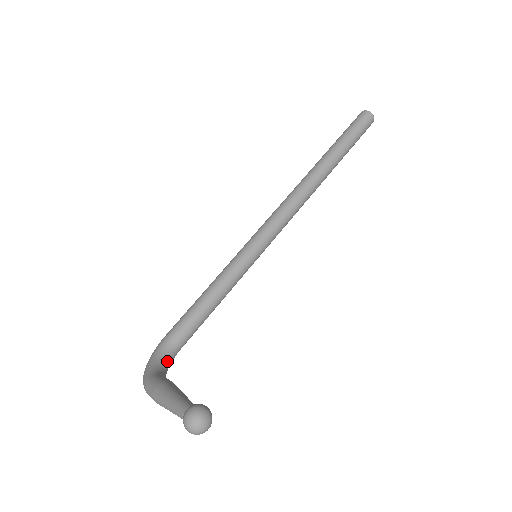
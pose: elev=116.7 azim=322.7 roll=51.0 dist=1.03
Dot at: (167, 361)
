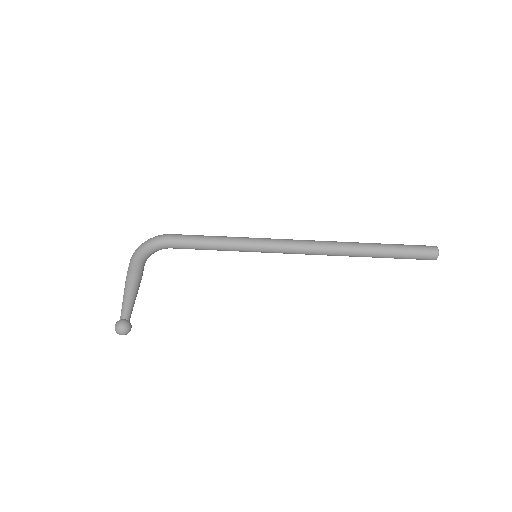
Dot at: (157, 250)
